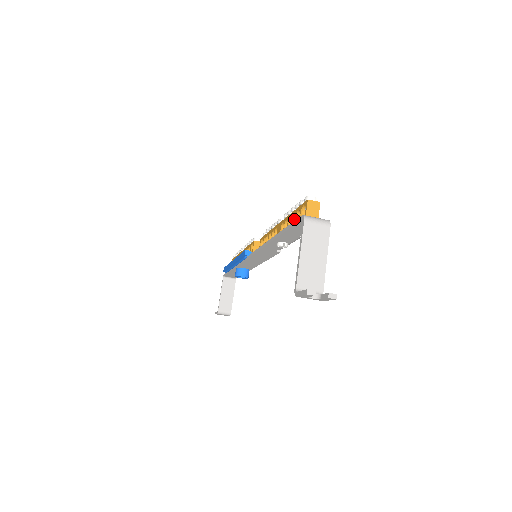
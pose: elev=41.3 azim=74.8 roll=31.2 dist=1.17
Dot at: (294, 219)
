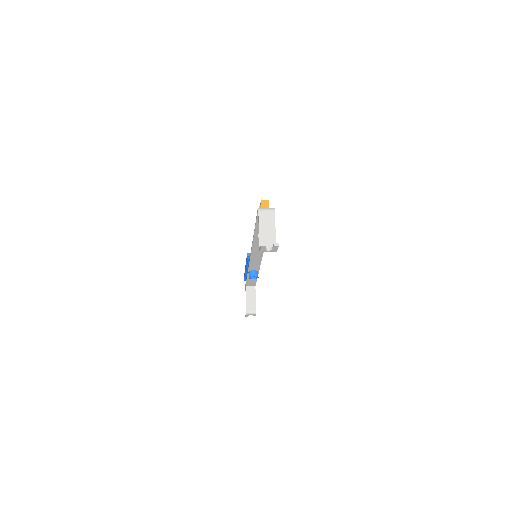
Dot at: occluded
